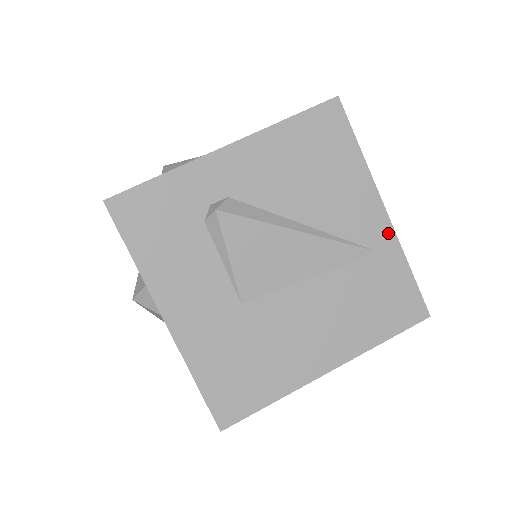
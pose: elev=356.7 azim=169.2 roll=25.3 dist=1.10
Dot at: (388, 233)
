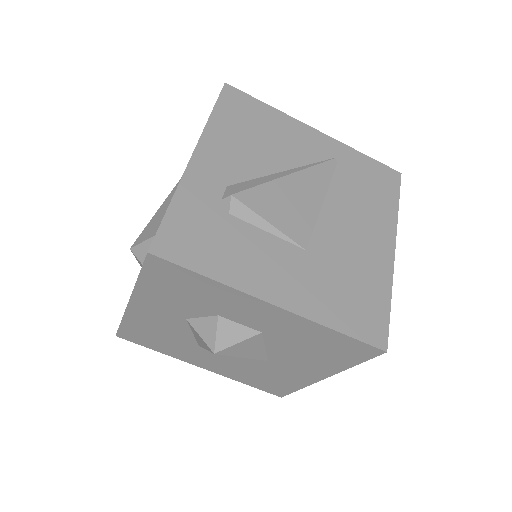
Dot at: (332, 142)
